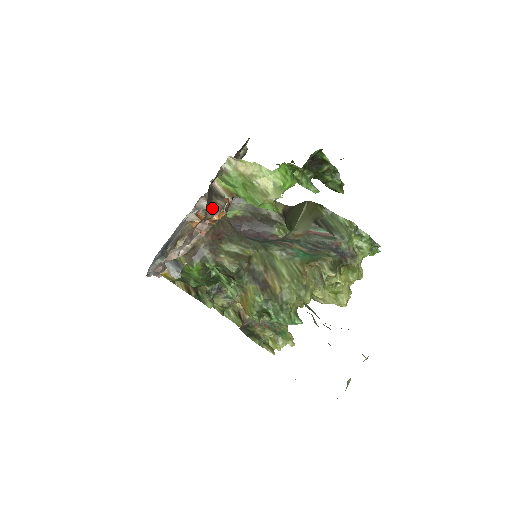
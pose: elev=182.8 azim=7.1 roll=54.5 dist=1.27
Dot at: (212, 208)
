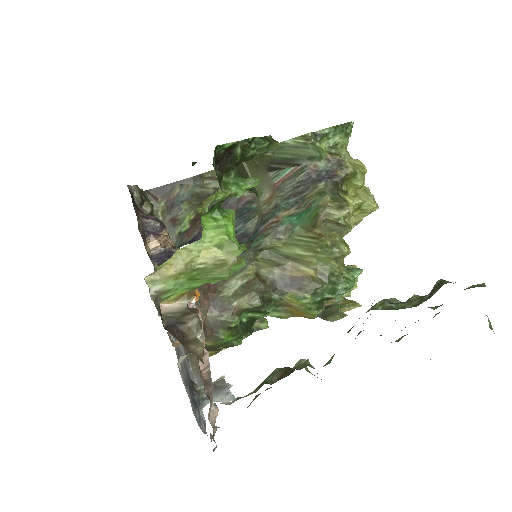
Dot at: (193, 339)
